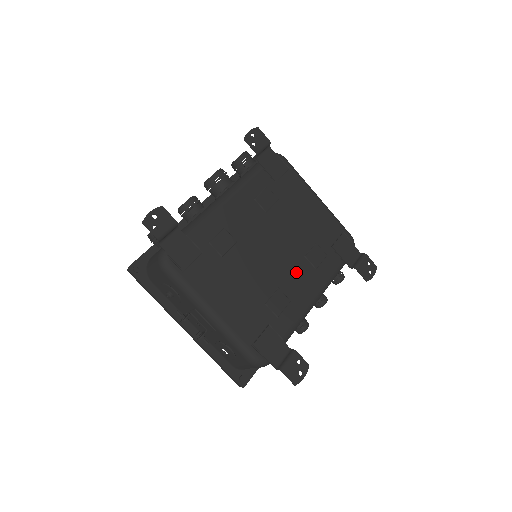
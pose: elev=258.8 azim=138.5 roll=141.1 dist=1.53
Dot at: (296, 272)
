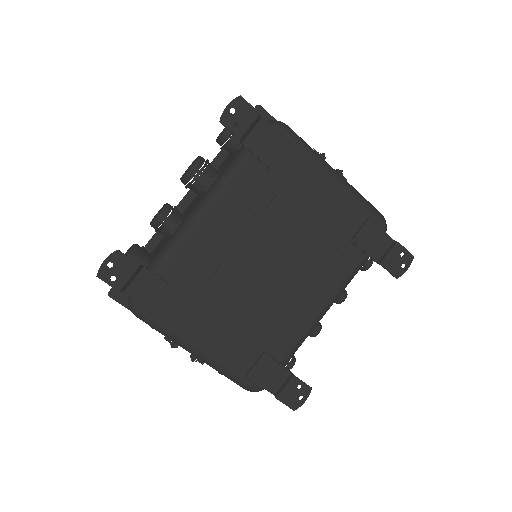
Dot at: (300, 285)
